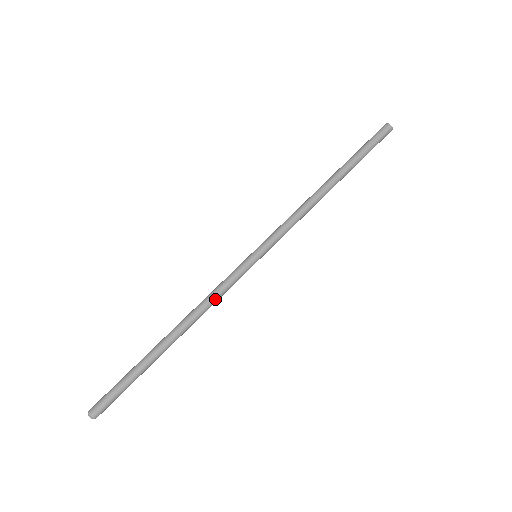
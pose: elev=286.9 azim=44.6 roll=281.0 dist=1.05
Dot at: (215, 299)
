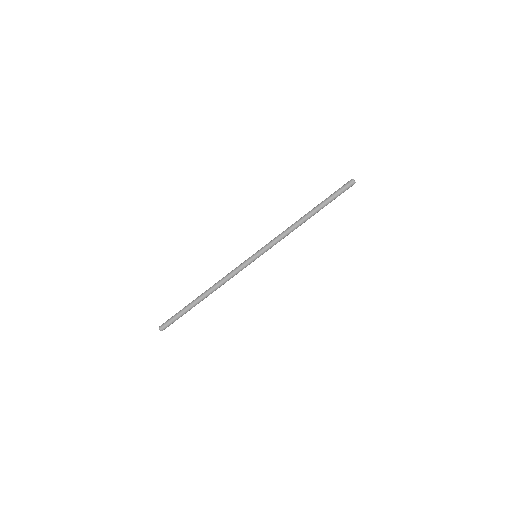
Dot at: (229, 277)
